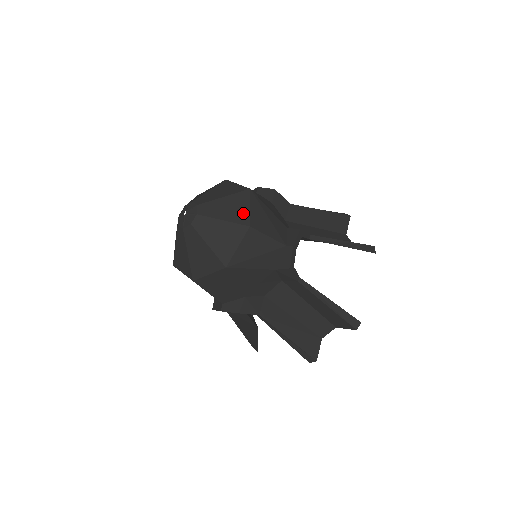
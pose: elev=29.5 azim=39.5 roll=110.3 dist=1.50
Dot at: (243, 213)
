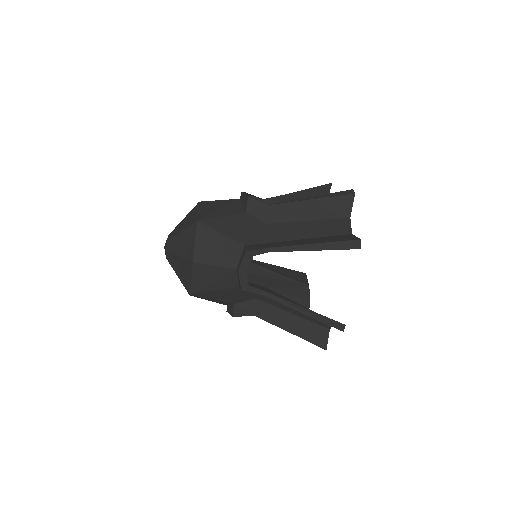
Dot at: (190, 248)
